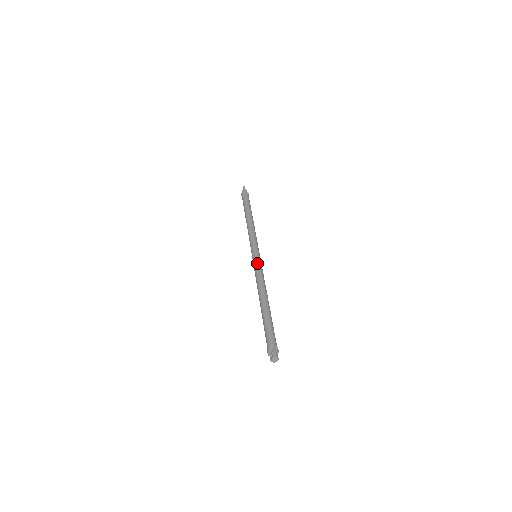
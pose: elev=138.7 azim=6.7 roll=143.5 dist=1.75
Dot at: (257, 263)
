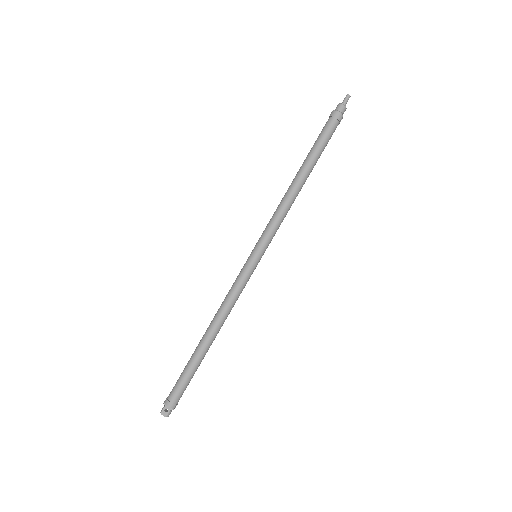
Dot at: (248, 277)
